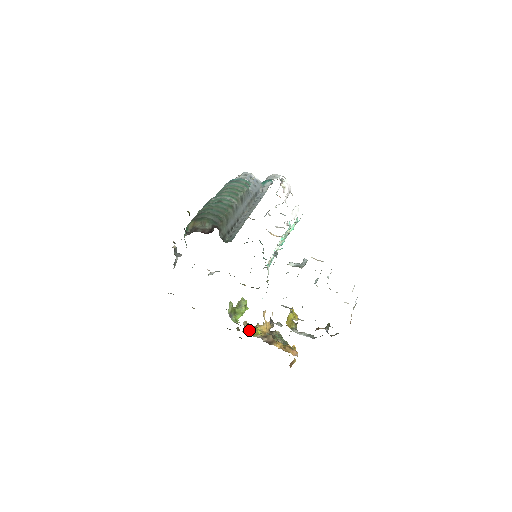
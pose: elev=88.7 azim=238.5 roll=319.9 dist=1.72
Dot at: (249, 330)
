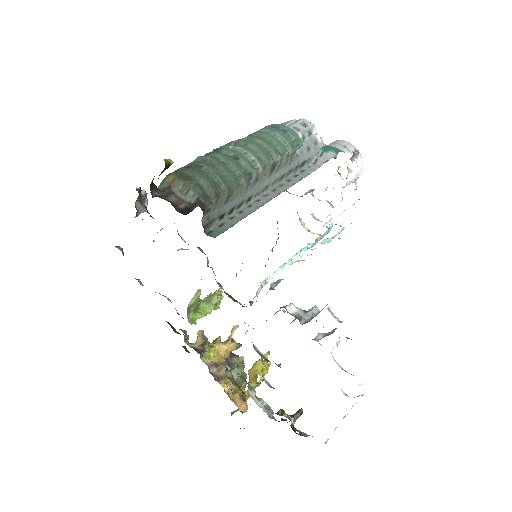
Dot at: (198, 349)
